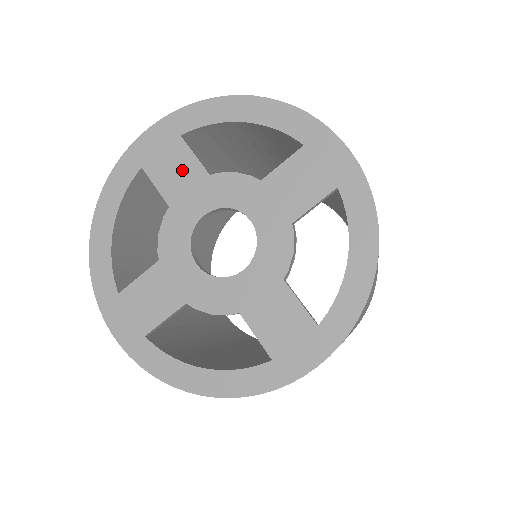
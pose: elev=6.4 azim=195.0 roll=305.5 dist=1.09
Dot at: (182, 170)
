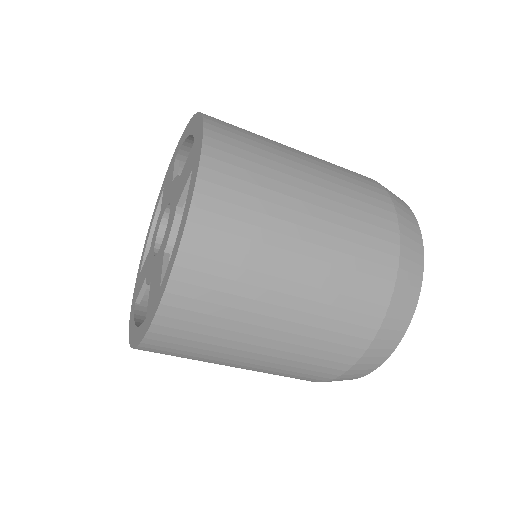
Dot at: (169, 183)
